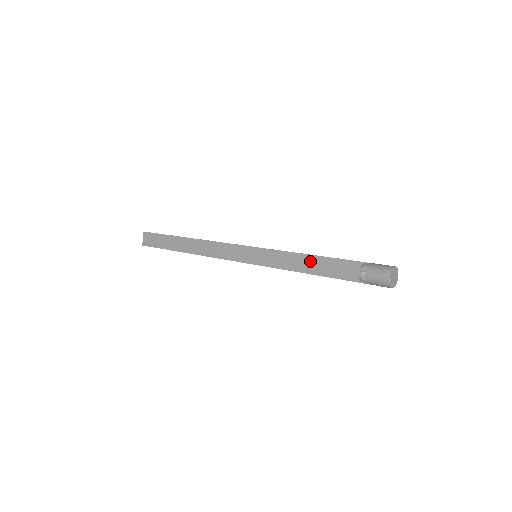
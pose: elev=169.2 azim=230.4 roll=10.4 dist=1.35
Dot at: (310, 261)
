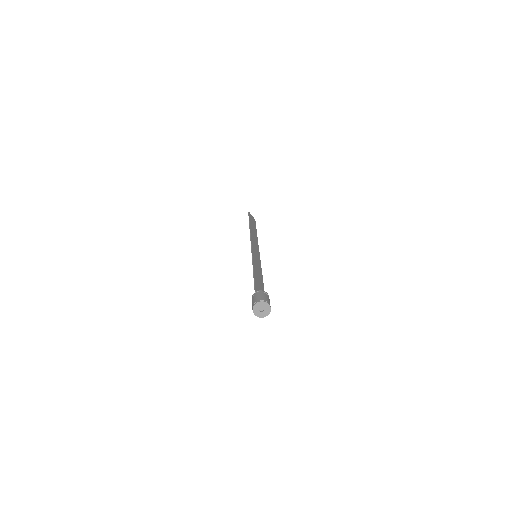
Dot at: (256, 275)
